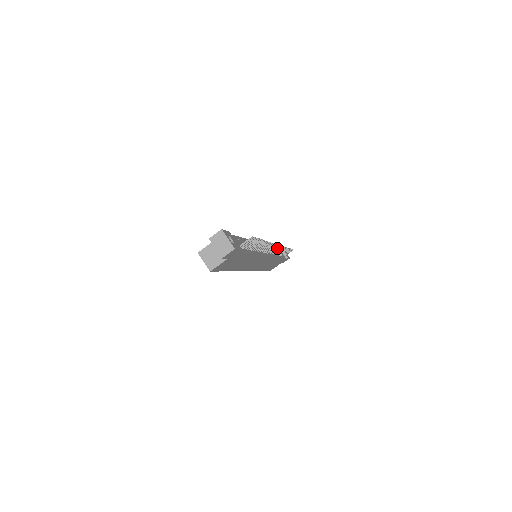
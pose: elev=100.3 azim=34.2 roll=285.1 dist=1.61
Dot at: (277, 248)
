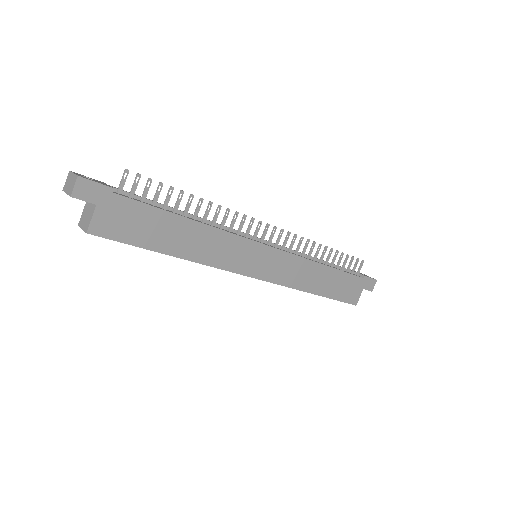
Dot at: (285, 237)
